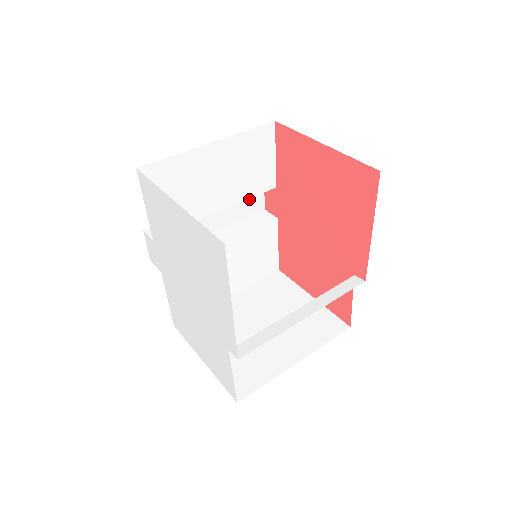
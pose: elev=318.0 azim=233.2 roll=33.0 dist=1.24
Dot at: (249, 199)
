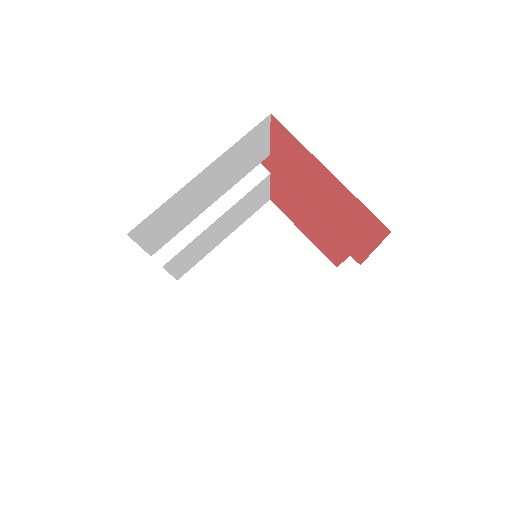
Dot at: occluded
